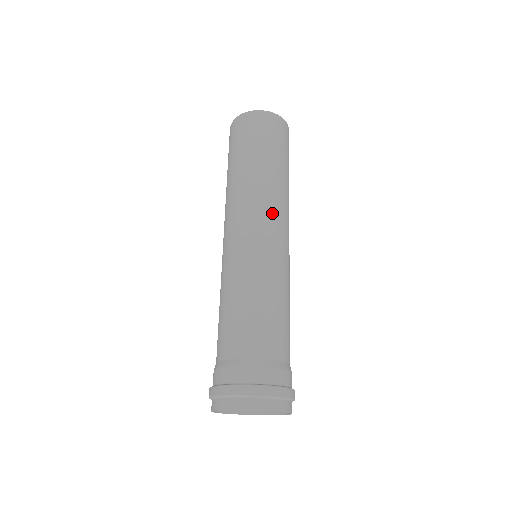
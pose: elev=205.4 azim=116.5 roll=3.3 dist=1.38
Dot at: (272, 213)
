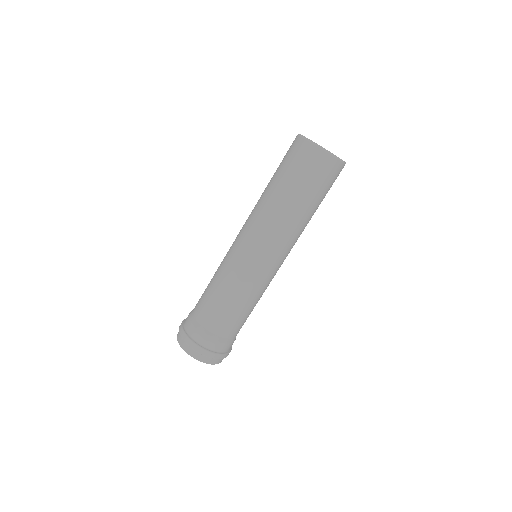
Dot at: (288, 249)
